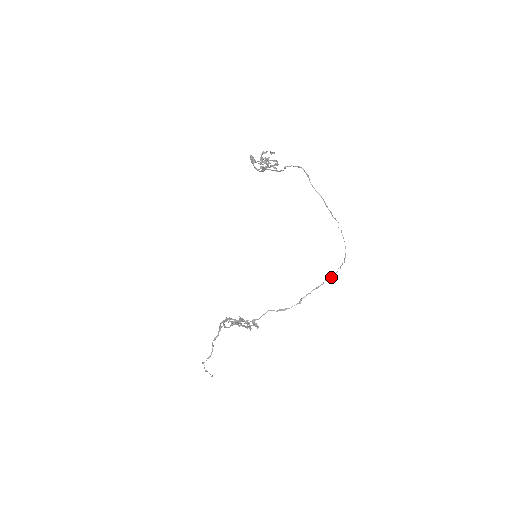
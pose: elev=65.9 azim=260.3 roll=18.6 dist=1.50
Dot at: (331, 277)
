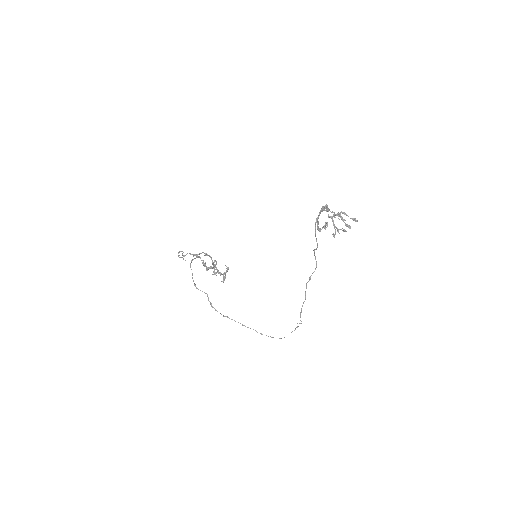
Dot at: (260, 333)
